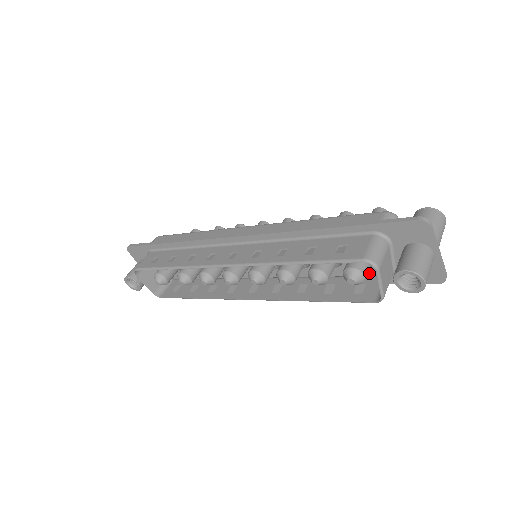
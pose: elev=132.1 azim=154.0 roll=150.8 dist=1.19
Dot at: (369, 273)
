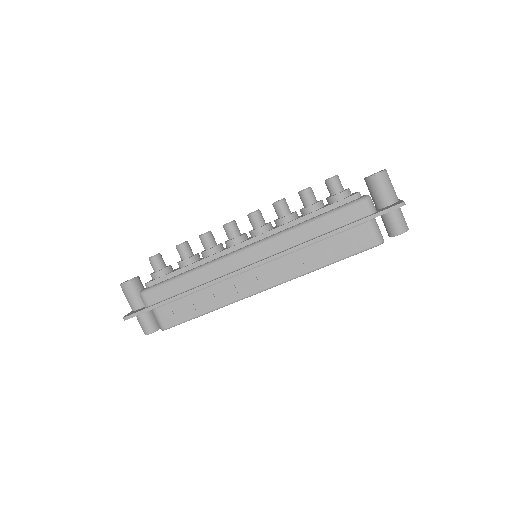
Dot at: occluded
